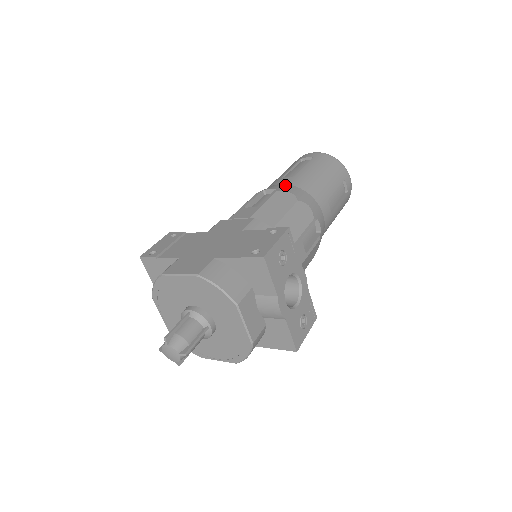
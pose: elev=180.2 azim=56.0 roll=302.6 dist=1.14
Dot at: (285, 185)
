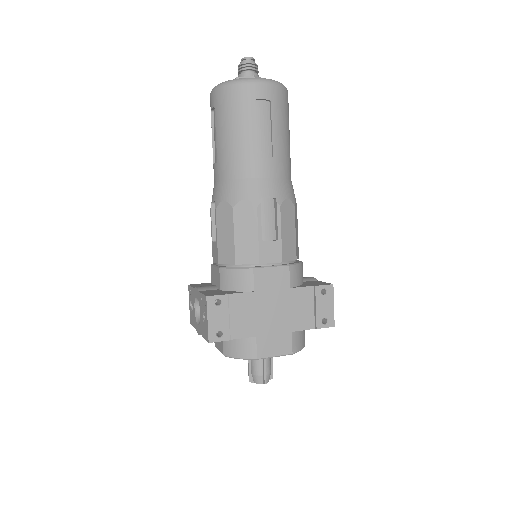
Dot at: (275, 183)
